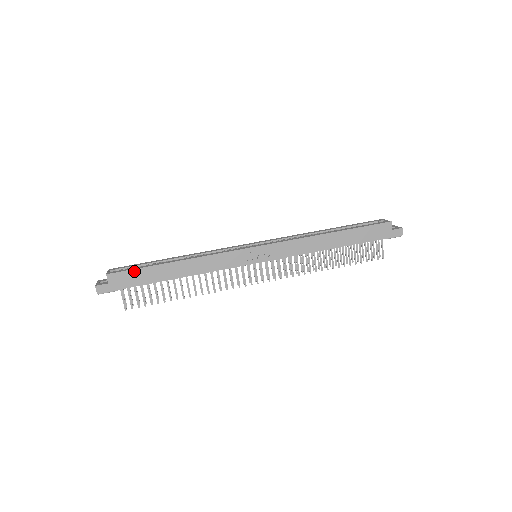
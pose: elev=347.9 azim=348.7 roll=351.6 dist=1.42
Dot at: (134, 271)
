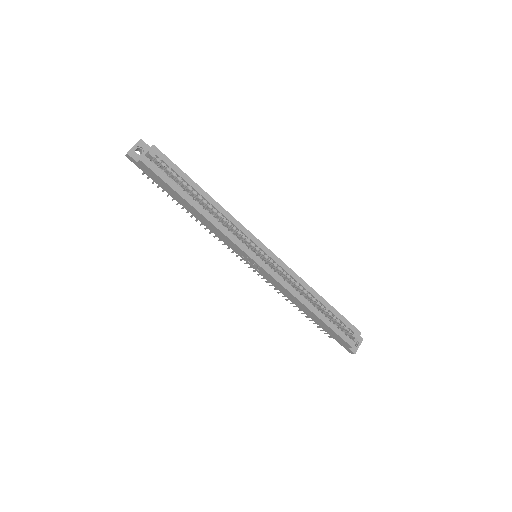
Dot at: (161, 179)
